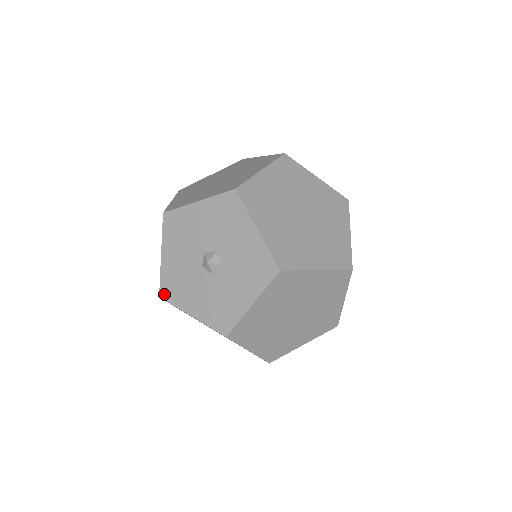
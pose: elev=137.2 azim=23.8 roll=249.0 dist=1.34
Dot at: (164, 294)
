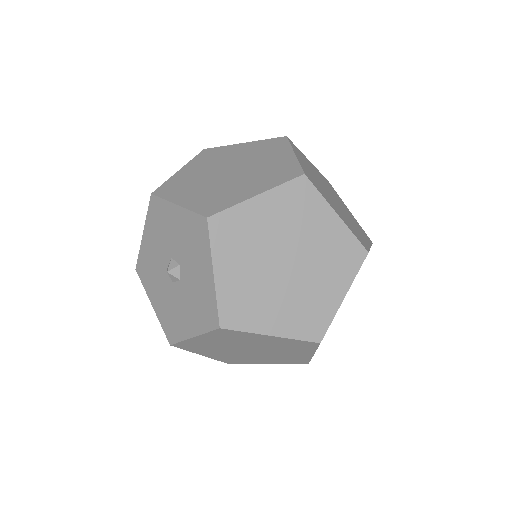
Dot at: (170, 338)
